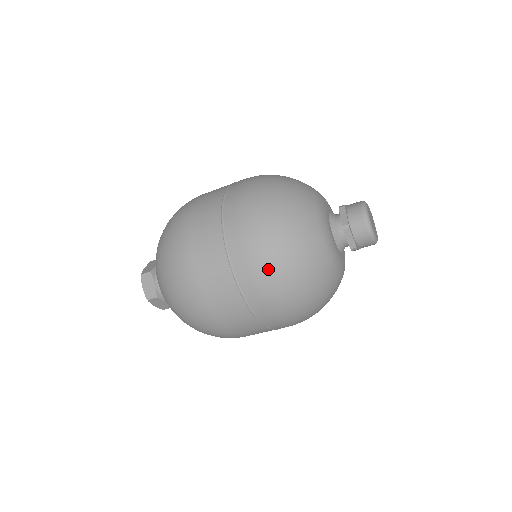
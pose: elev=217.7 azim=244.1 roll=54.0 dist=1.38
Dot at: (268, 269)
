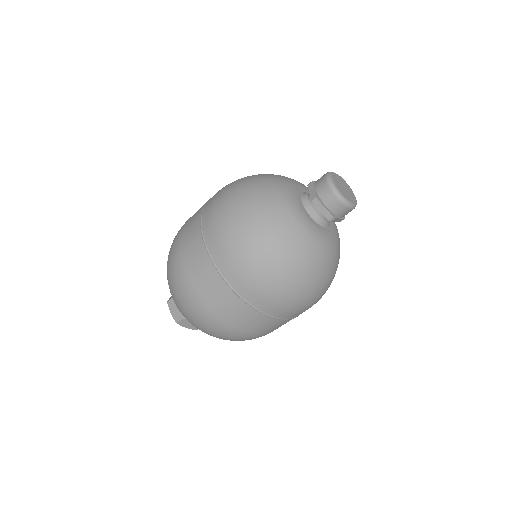
Dot at: (224, 194)
